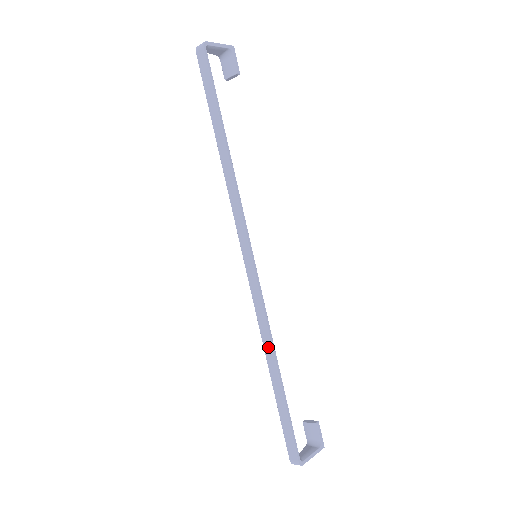
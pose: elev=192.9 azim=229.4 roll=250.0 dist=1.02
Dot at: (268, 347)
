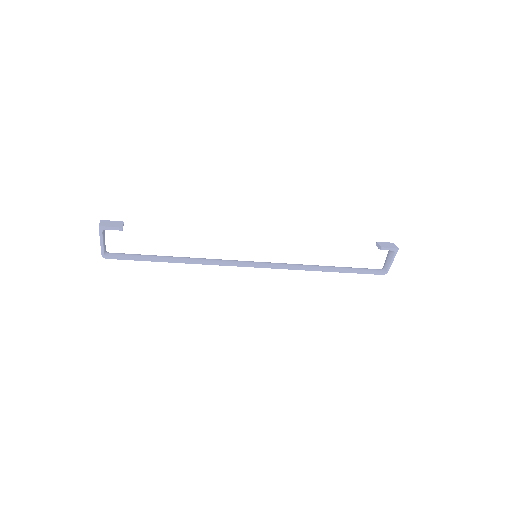
Dot at: (312, 270)
